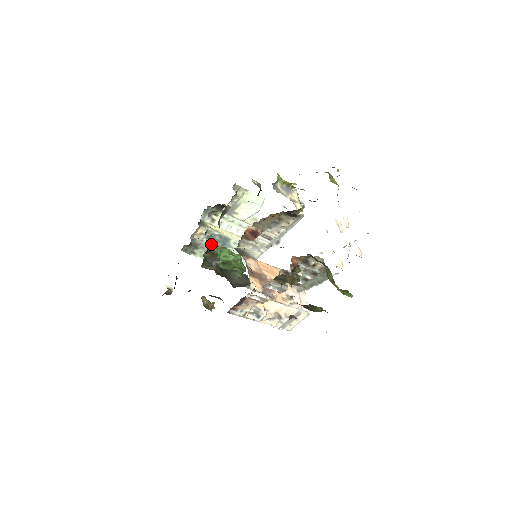
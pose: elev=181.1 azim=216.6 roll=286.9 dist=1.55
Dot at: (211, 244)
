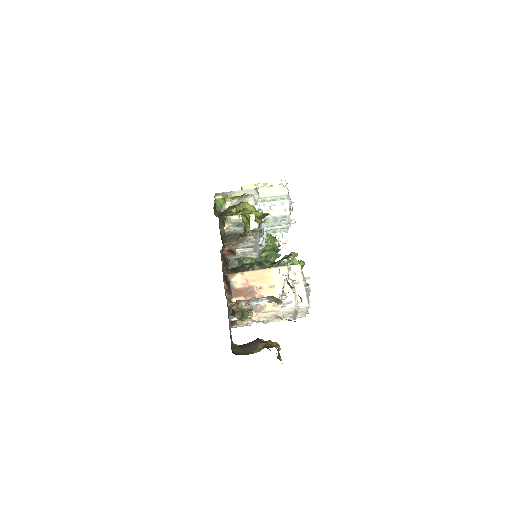
Dot at: occluded
